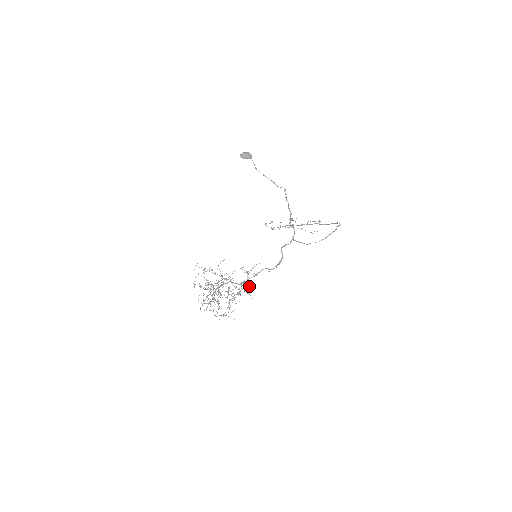
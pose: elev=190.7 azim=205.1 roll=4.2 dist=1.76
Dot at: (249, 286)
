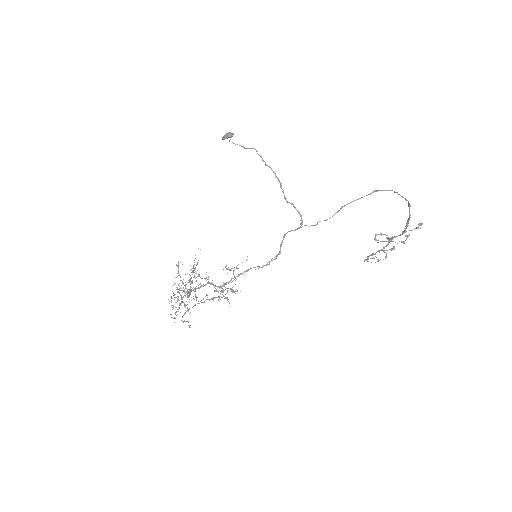
Dot at: (223, 285)
